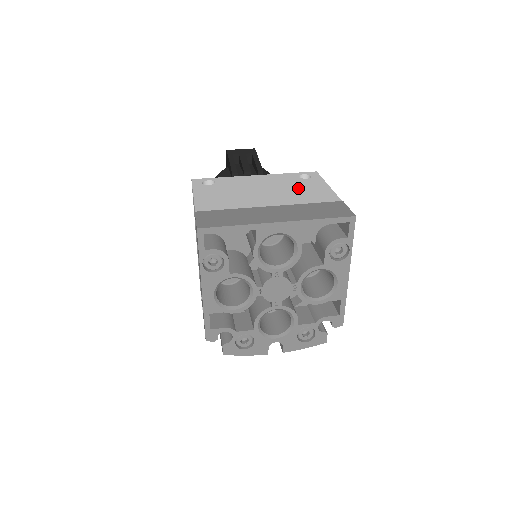
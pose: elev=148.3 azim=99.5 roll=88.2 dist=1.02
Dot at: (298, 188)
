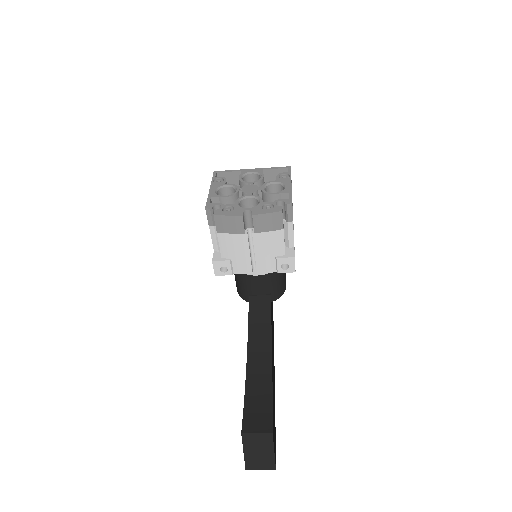
Dot at: occluded
